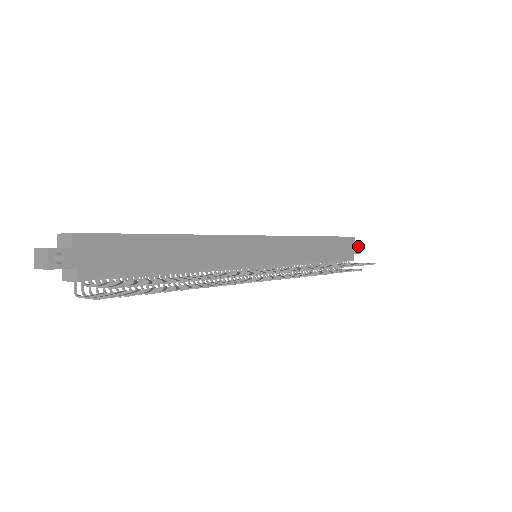
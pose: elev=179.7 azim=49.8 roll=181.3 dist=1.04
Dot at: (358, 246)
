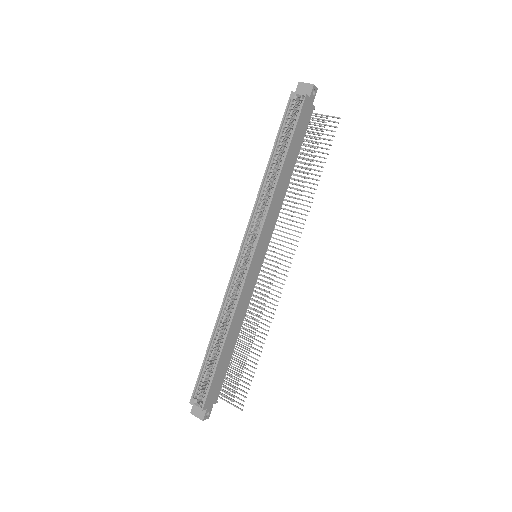
Dot at: (313, 90)
